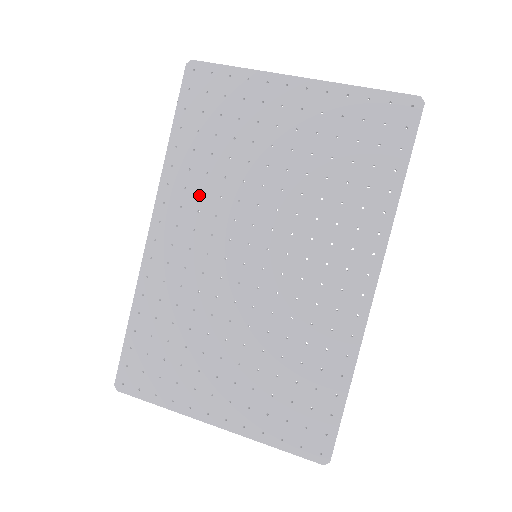
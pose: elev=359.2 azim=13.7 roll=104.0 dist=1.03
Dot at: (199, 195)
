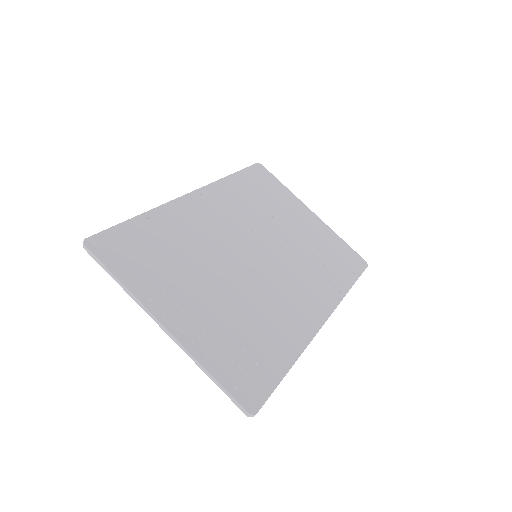
Dot at: (236, 205)
